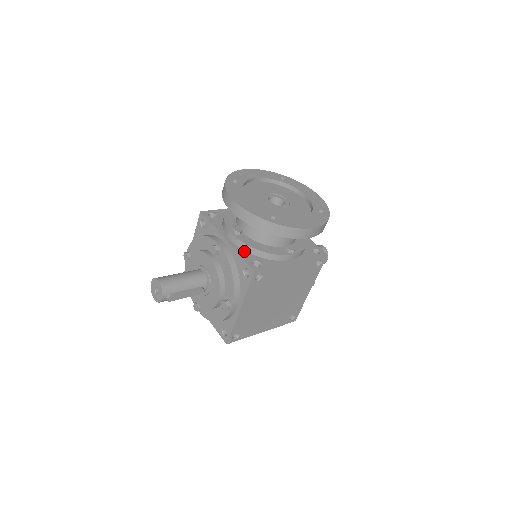
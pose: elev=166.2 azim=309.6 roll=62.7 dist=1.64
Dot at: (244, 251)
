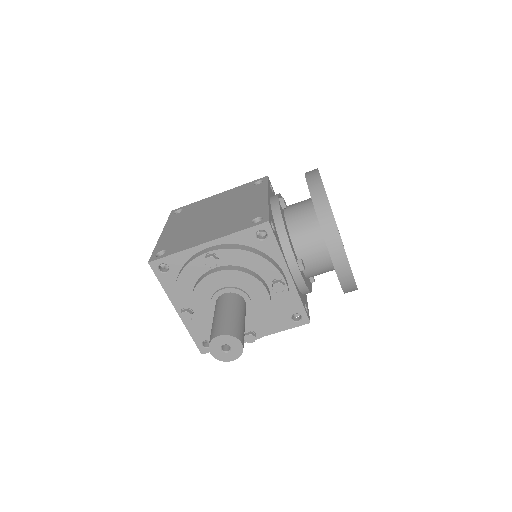
Dot at: (299, 290)
